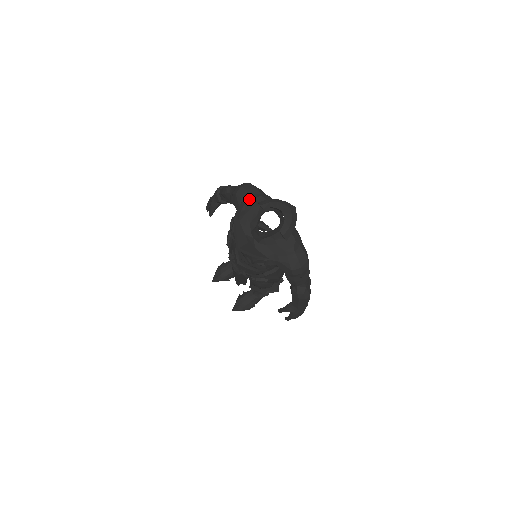
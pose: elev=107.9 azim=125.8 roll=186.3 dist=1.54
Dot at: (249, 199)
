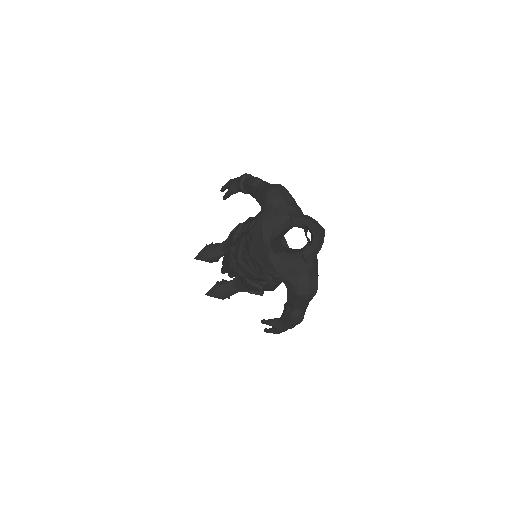
Dot at: (280, 205)
